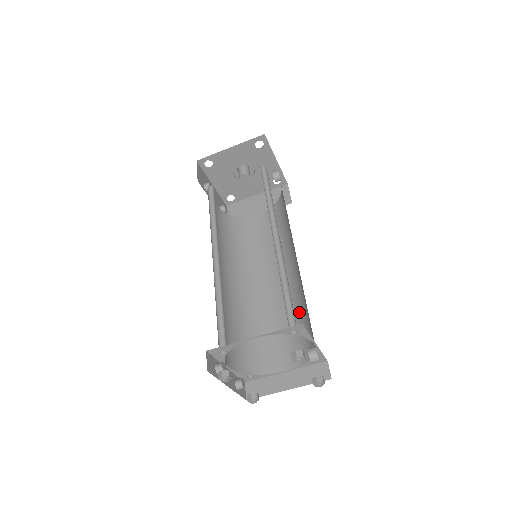
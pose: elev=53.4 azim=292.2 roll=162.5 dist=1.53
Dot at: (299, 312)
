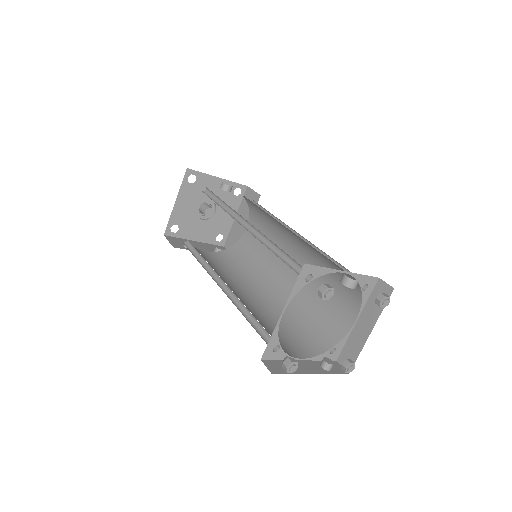
Dot at: (324, 264)
